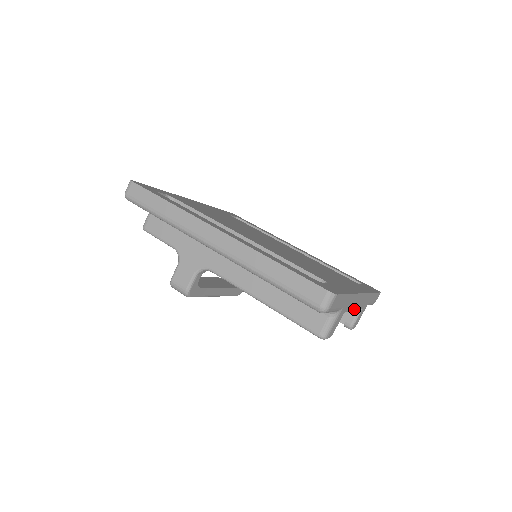
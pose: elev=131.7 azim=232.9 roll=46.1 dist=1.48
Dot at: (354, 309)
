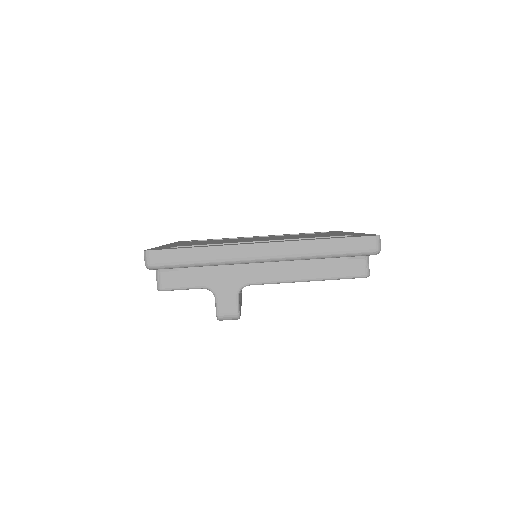
Dot at: occluded
